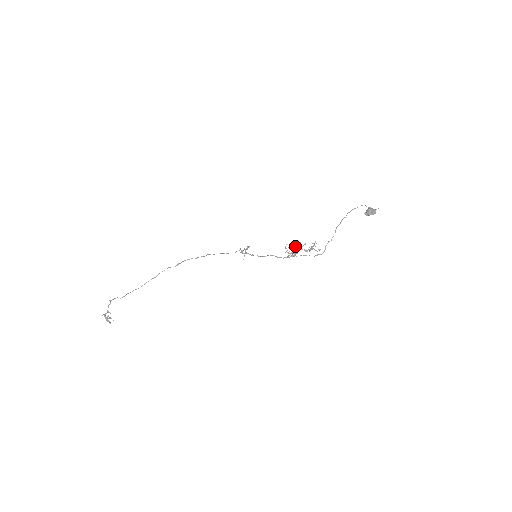
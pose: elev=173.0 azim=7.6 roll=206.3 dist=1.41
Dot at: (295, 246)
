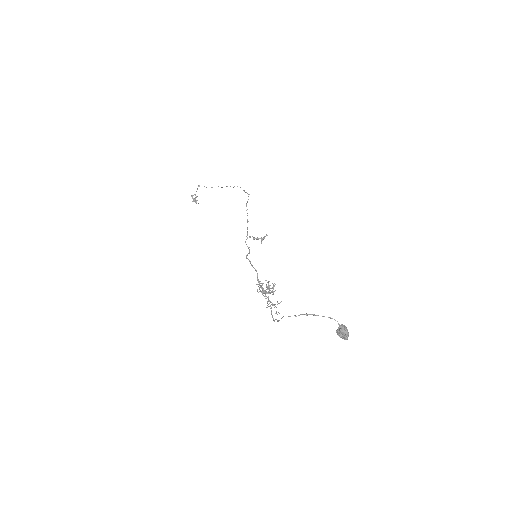
Dot at: (268, 286)
